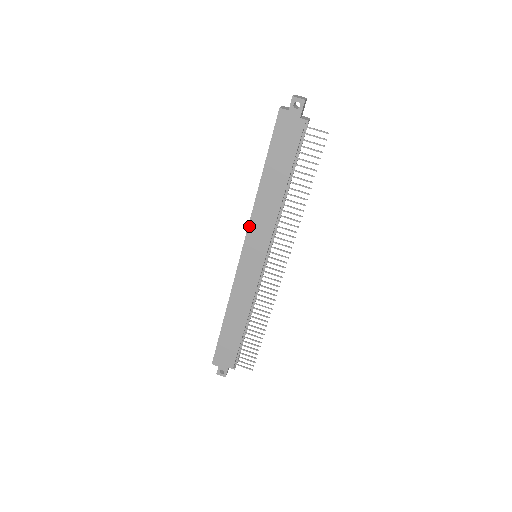
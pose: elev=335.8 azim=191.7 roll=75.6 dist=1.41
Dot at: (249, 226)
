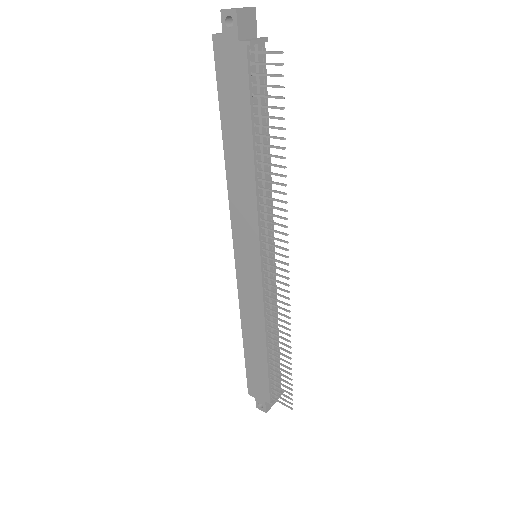
Dot at: (231, 215)
